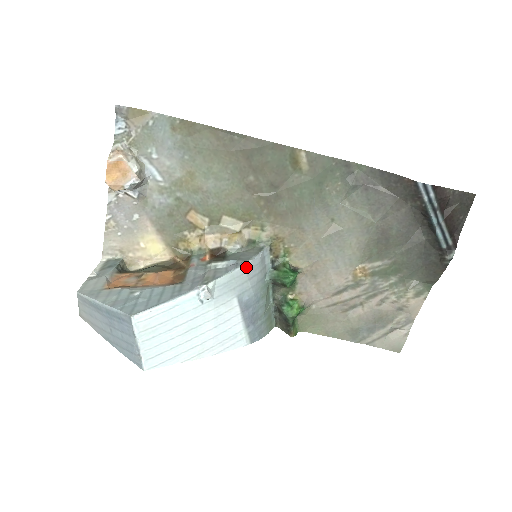
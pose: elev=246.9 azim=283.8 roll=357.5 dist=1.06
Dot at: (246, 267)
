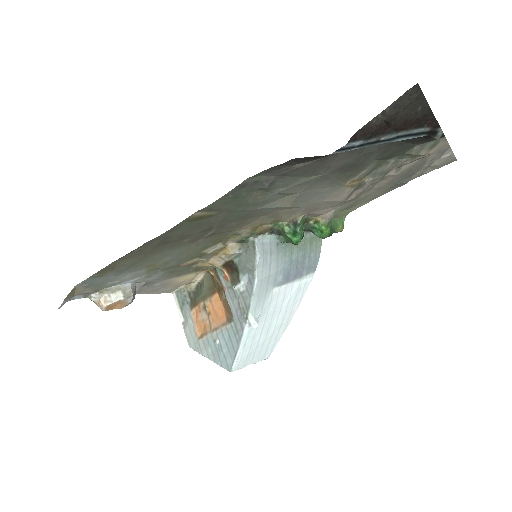
Dot at: (258, 277)
